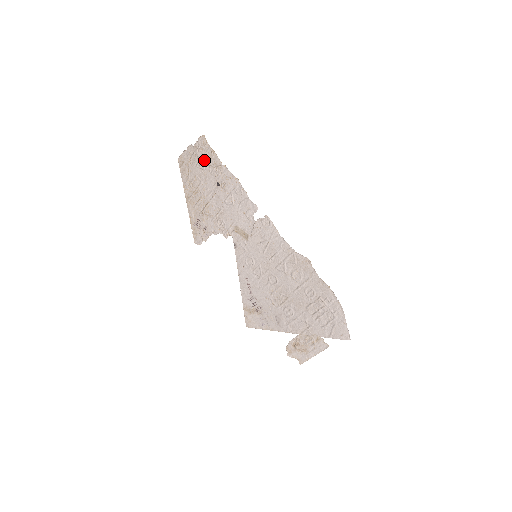
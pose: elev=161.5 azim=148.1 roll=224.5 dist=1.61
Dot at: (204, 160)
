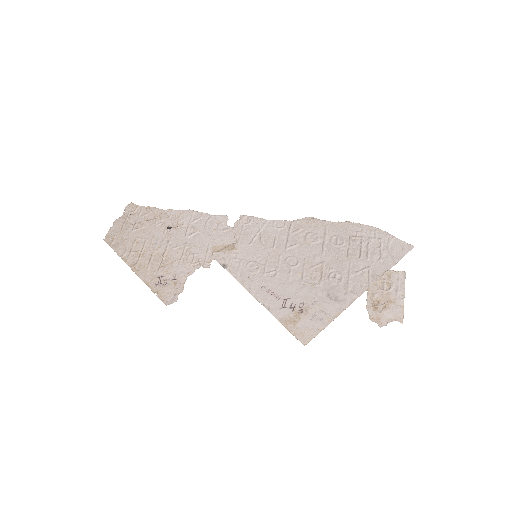
Dot at: (140, 220)
